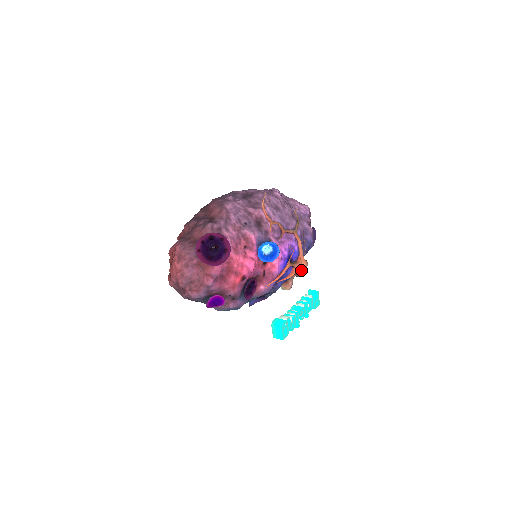
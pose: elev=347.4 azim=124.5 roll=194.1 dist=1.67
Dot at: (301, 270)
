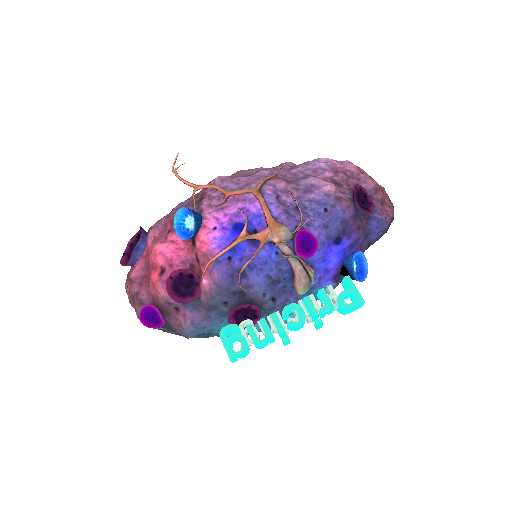
Dot at: (278, 242)
